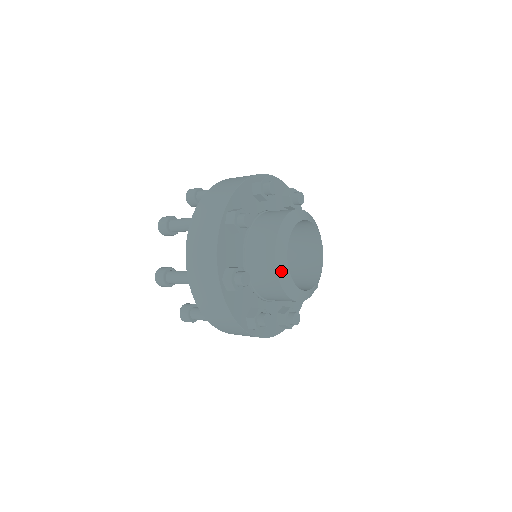
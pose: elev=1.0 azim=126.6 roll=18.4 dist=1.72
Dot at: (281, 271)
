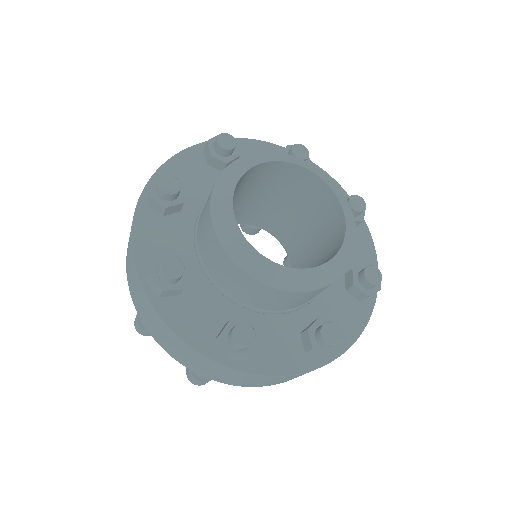
Dot at: (273, 279)
